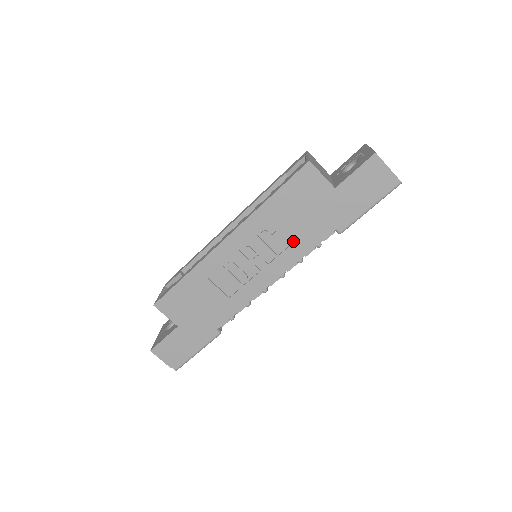
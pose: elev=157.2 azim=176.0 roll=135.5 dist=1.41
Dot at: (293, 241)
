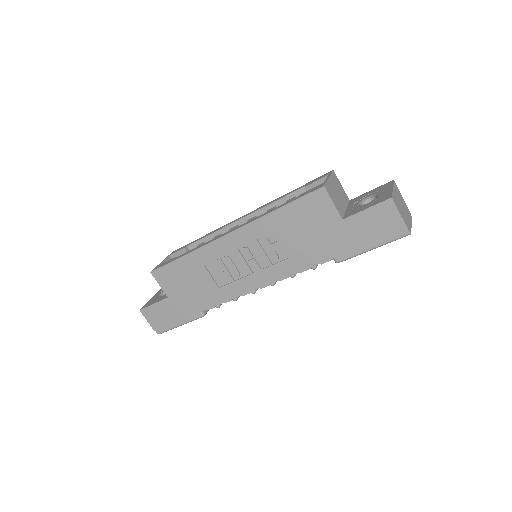
Dot at: (290, 256)
